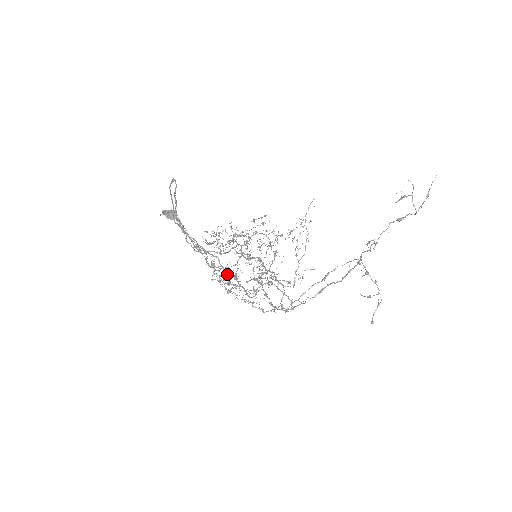
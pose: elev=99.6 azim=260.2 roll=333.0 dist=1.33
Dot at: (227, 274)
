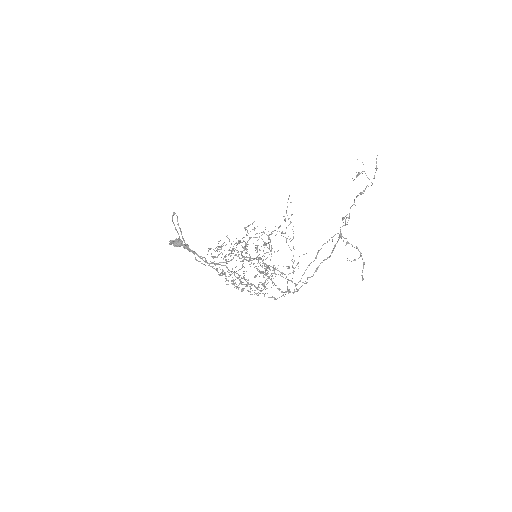
Dot at: (237, 277)
